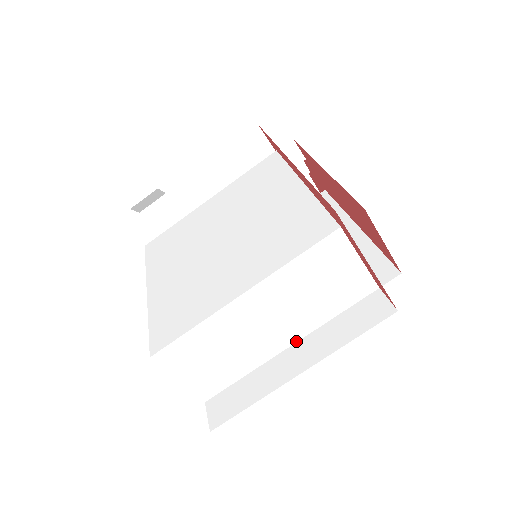
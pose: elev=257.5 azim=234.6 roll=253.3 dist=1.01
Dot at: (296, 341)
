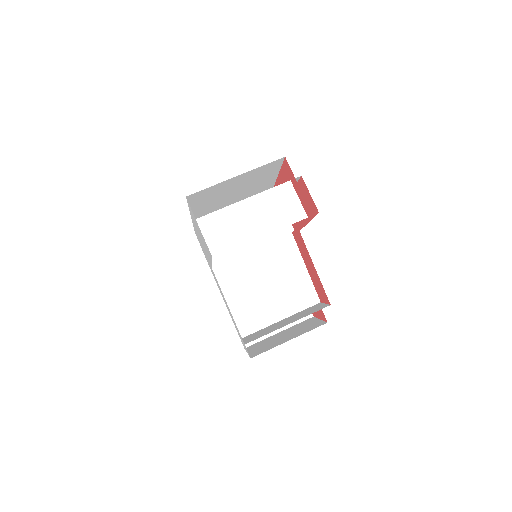
Dot at: (264, 235)
